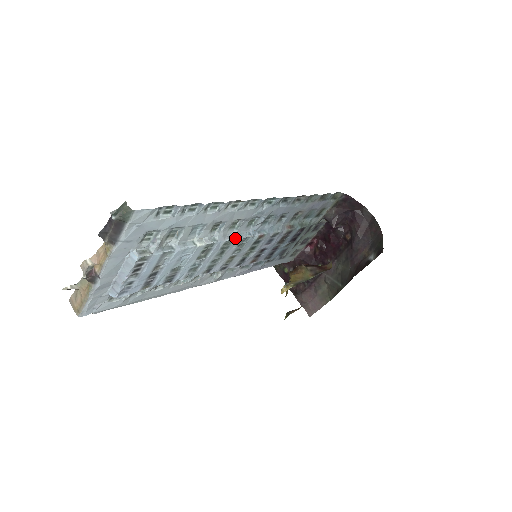
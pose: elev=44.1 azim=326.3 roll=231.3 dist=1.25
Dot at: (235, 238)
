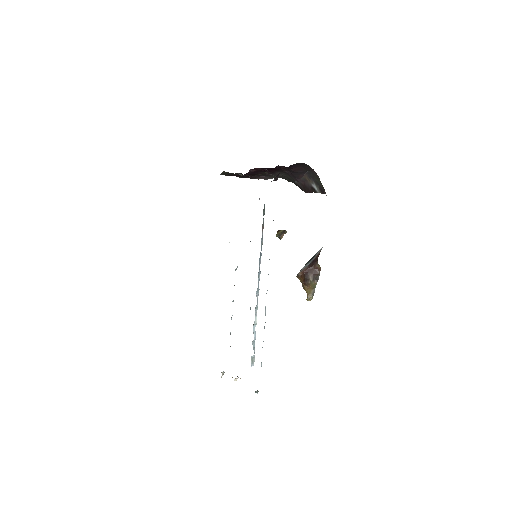
Dot at: occluded
